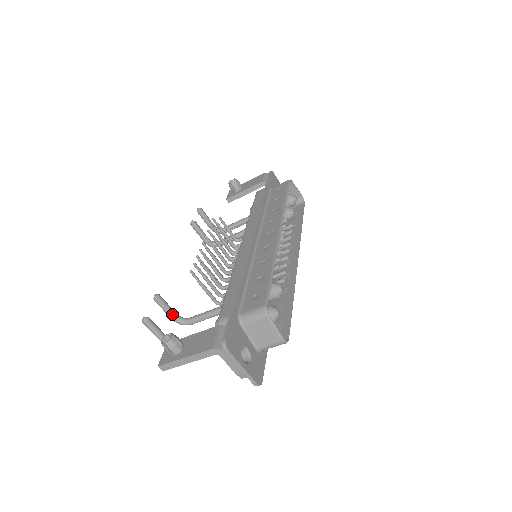
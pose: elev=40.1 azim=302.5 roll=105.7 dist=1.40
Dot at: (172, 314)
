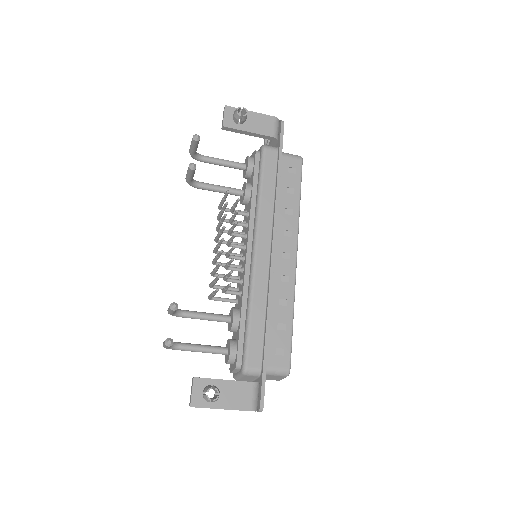
Dot at: (174, 313)
